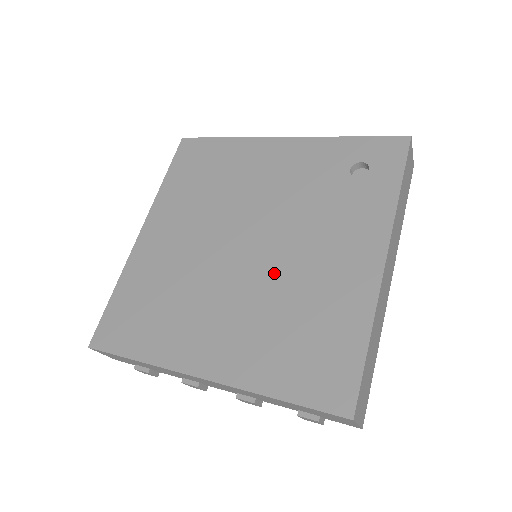
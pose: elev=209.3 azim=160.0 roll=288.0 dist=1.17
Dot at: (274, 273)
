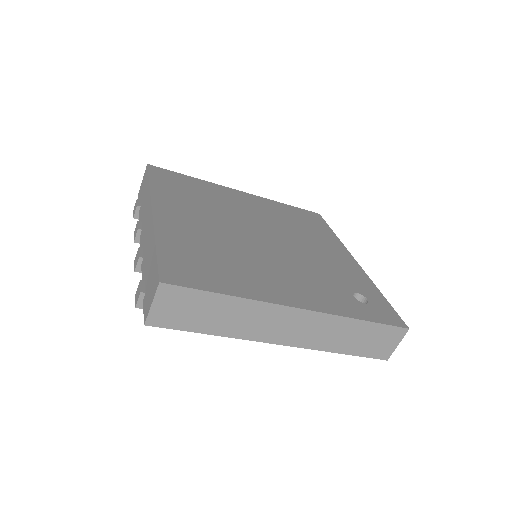
Dot at: (251, 249)
